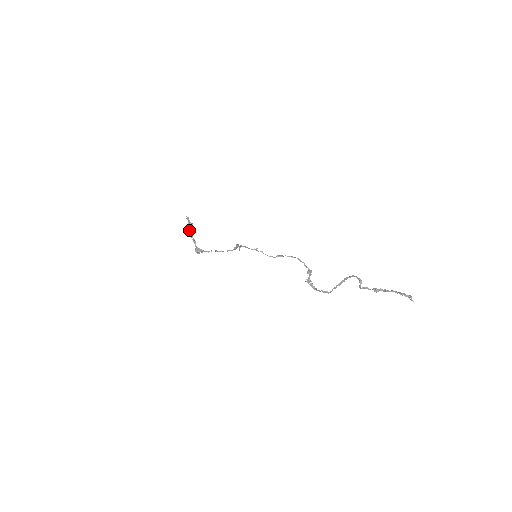
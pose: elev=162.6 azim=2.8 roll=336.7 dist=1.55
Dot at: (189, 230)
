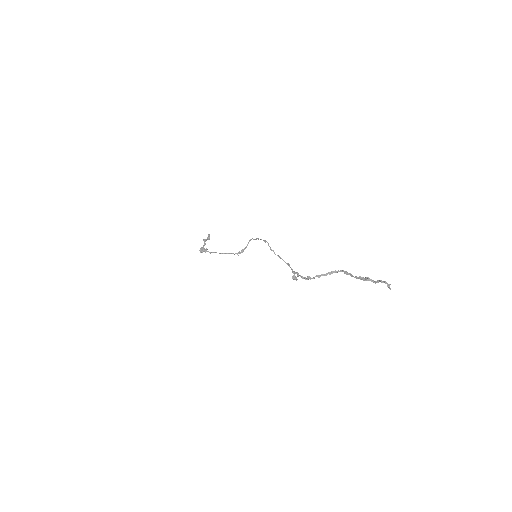
Dot at: (205, 239)
